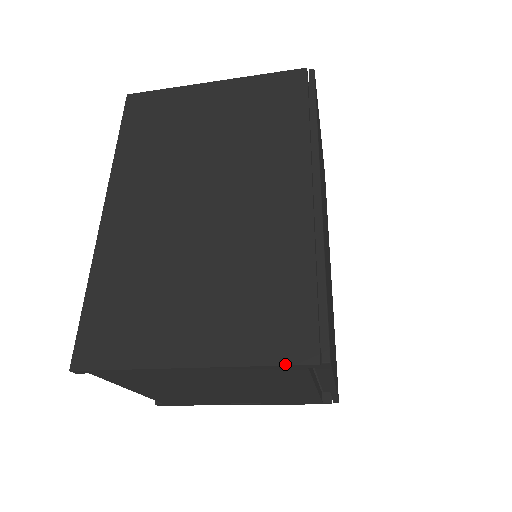
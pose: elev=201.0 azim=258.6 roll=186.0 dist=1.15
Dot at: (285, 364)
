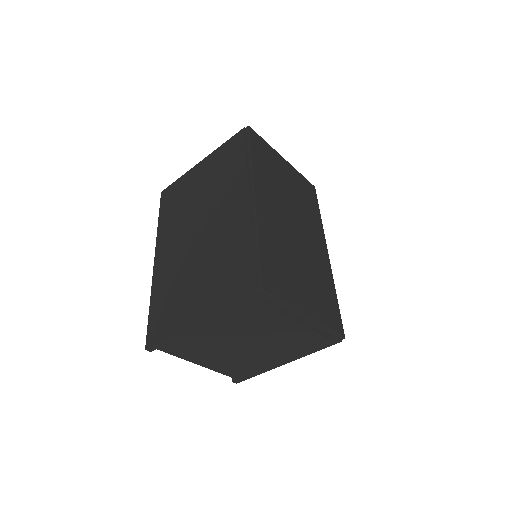
Dot at: (239, 300)
